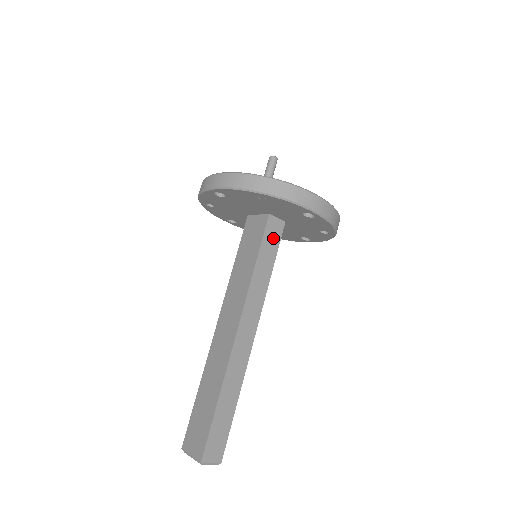
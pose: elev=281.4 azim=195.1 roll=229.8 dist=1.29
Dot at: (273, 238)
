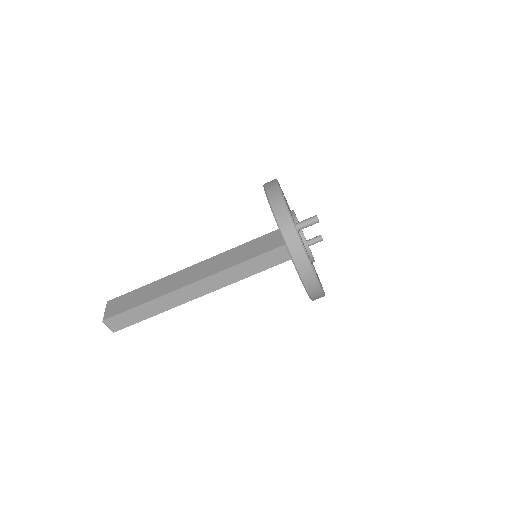
Dot at: (274, 259)
